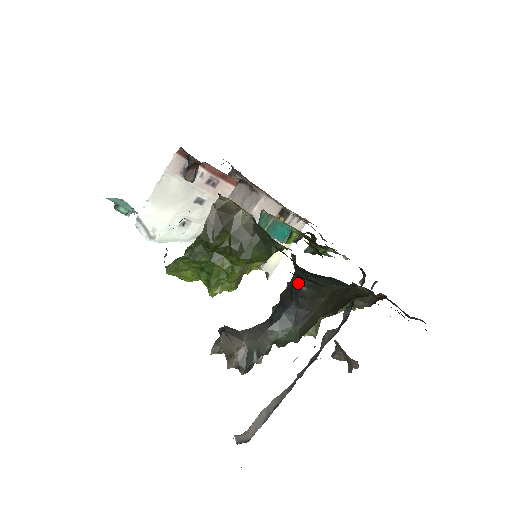
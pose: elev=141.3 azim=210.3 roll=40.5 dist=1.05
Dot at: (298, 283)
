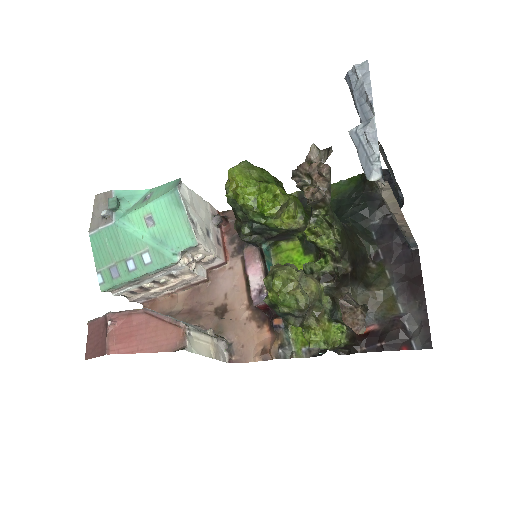
Dot at: occluded
